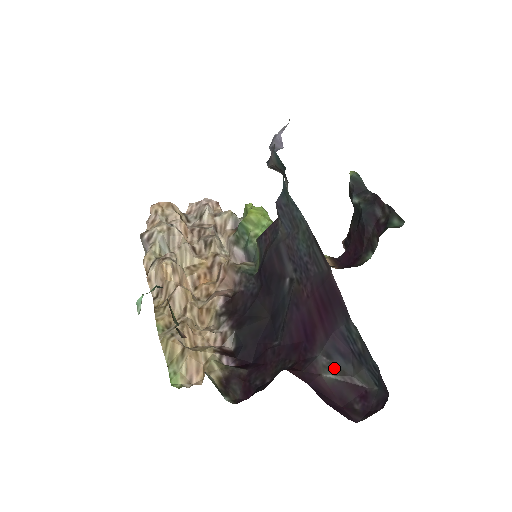
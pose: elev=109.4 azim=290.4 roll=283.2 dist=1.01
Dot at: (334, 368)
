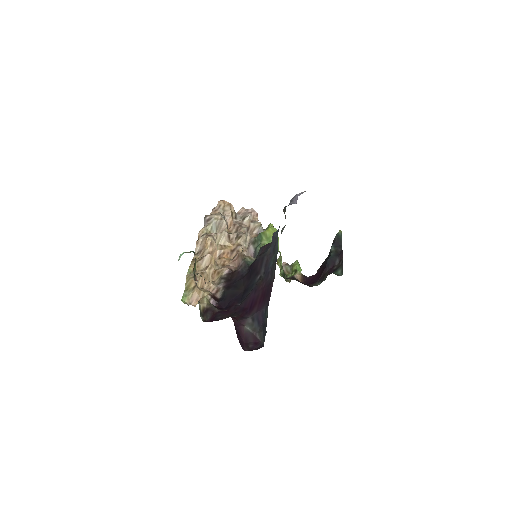
Dot at: (252, 326)
